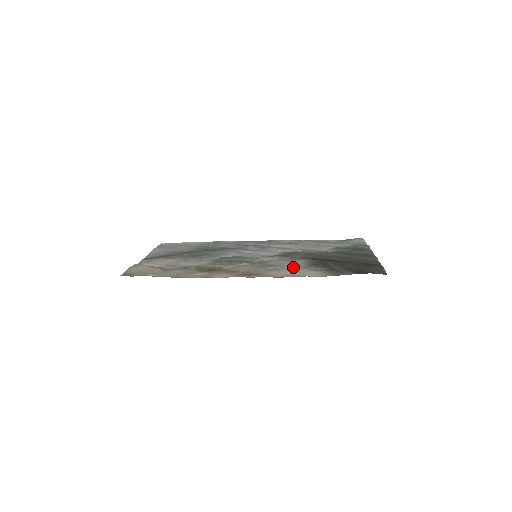
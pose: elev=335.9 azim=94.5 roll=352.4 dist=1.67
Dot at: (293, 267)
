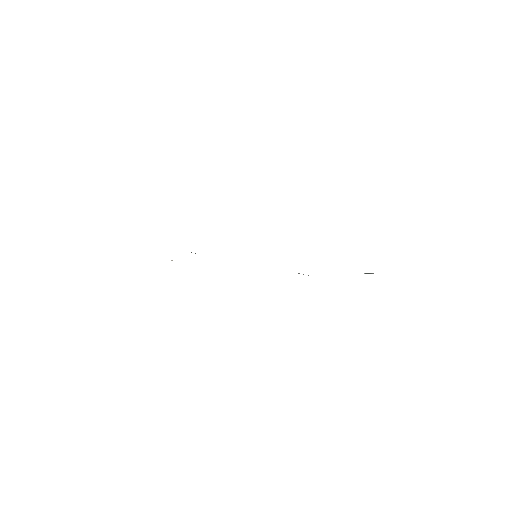
Dot at: occluded
